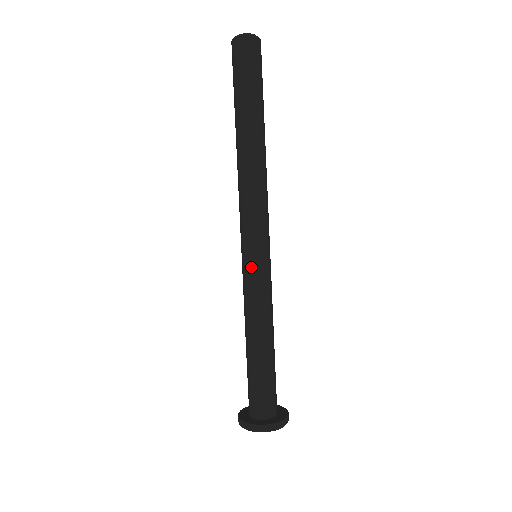
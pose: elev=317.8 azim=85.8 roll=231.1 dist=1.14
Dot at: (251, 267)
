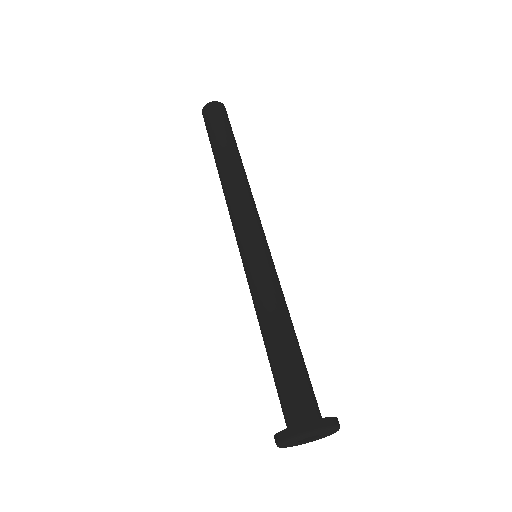
Dot at: (255, 258)
